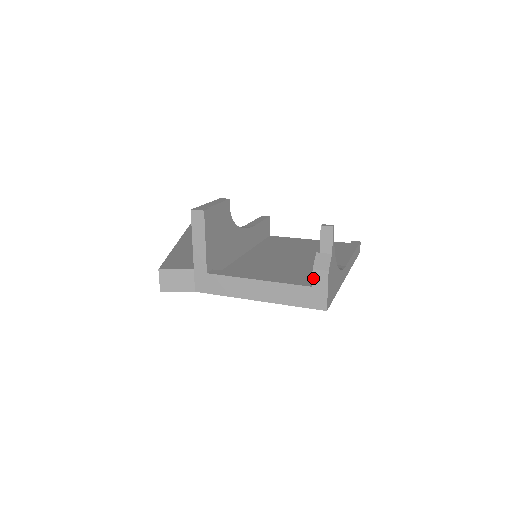
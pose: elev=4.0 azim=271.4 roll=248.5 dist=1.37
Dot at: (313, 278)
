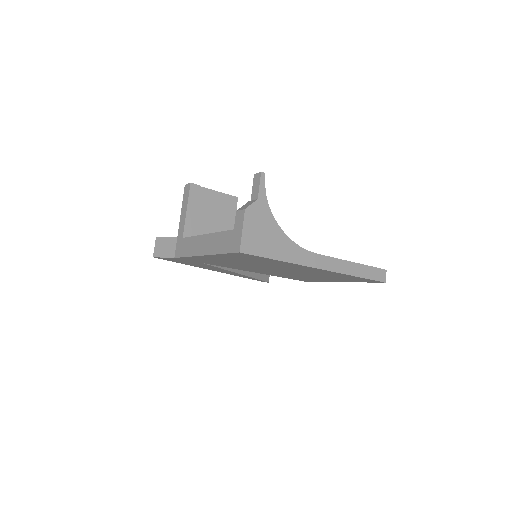
Dot at: (235, 220)
